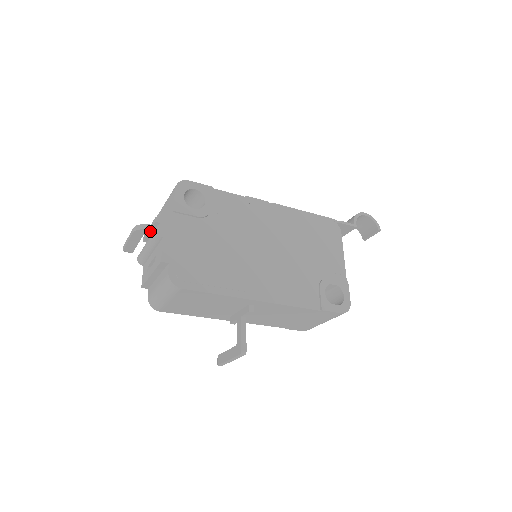
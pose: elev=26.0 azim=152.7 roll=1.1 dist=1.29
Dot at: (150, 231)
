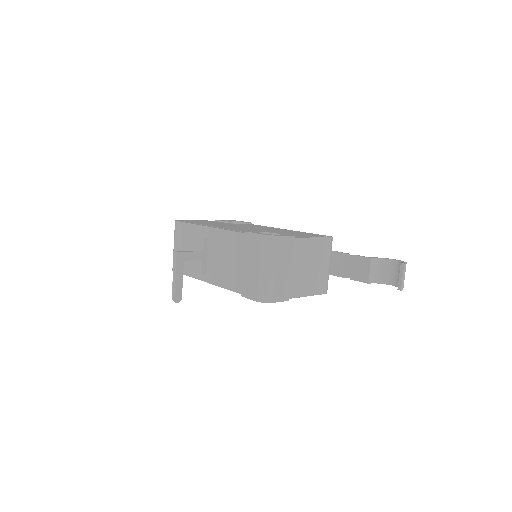
Dot at: occluded
